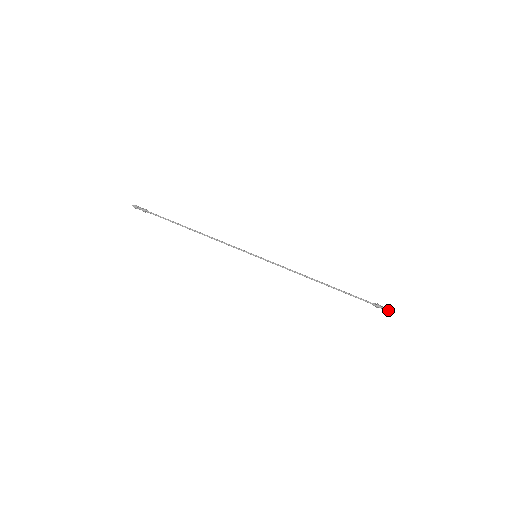
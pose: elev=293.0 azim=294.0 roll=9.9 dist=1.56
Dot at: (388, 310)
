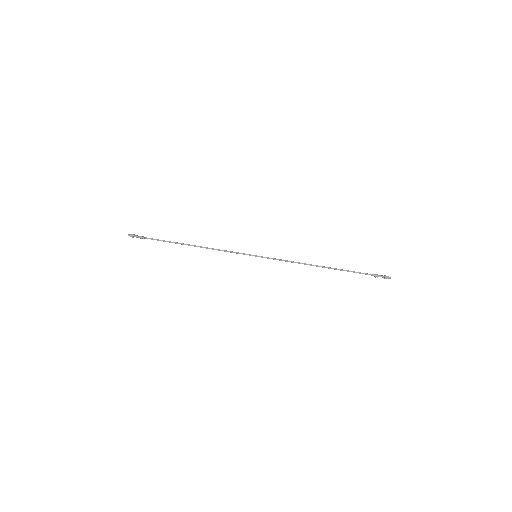
Dot at: (386, 278)
